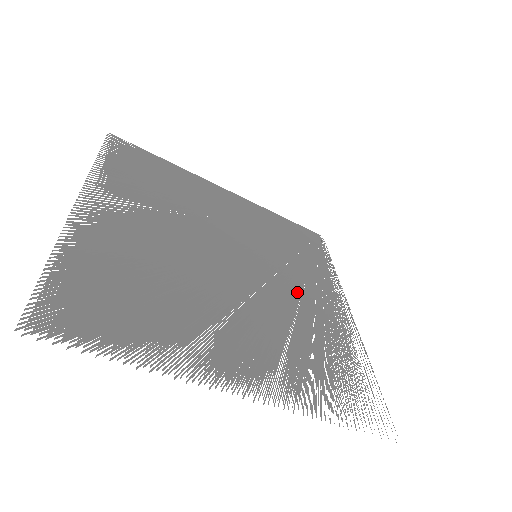
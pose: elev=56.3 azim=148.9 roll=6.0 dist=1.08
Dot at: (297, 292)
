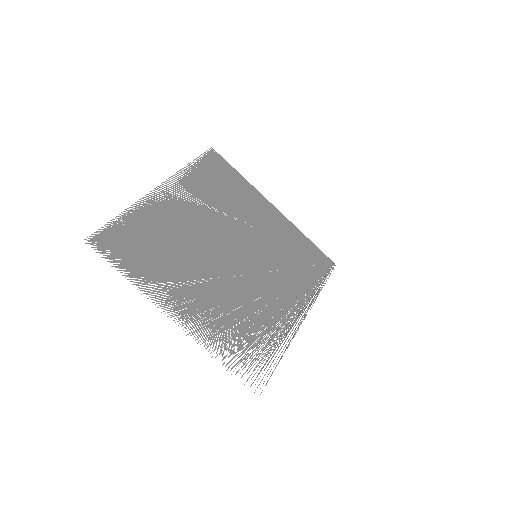
Dot at: (267, 289)
